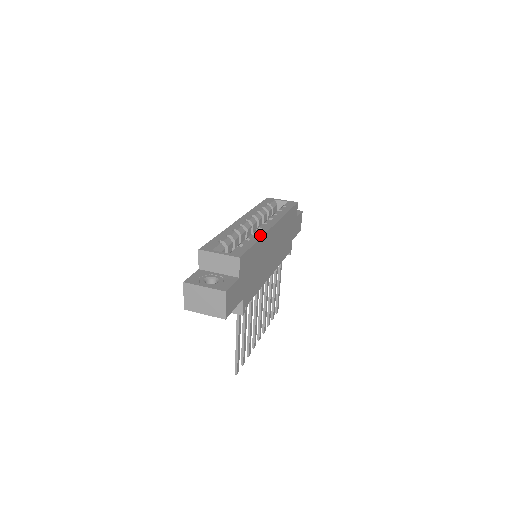
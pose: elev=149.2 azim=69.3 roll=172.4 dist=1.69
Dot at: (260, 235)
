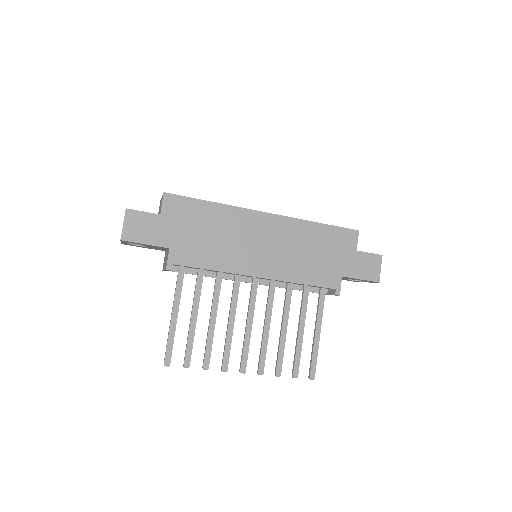
Dot at: (229, 205)
